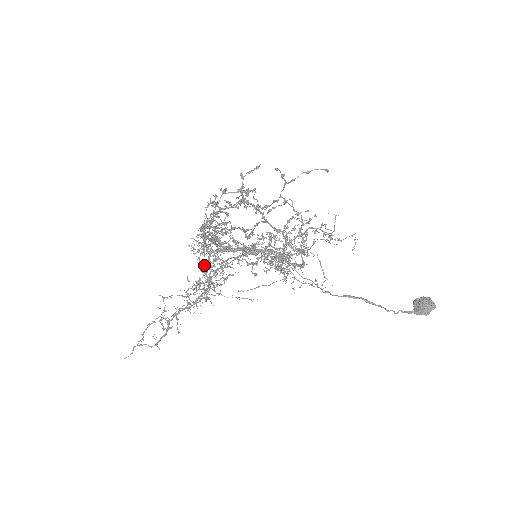
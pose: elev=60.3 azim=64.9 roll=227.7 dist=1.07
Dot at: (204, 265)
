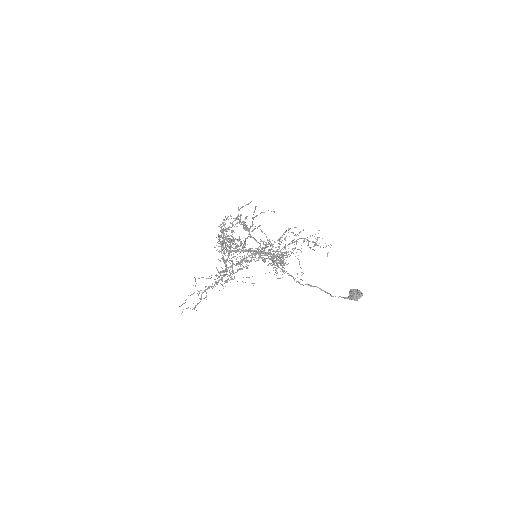
Dot at: occluded
